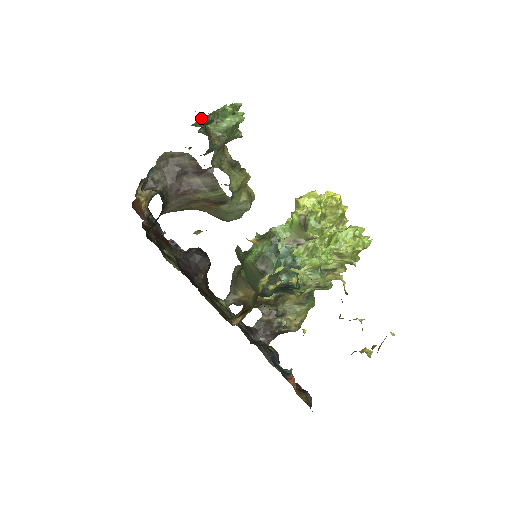
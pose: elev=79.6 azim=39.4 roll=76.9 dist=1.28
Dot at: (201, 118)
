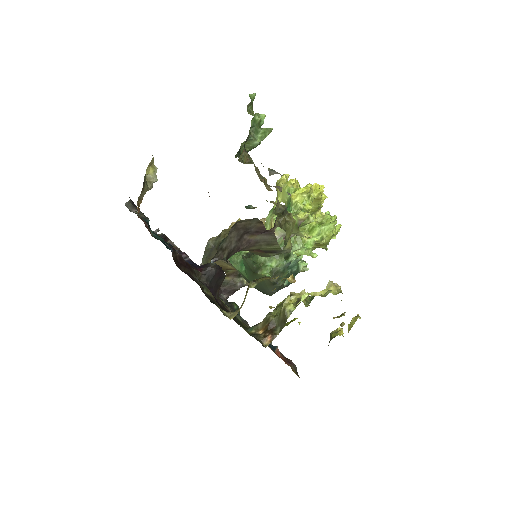
Dot at: occluded
